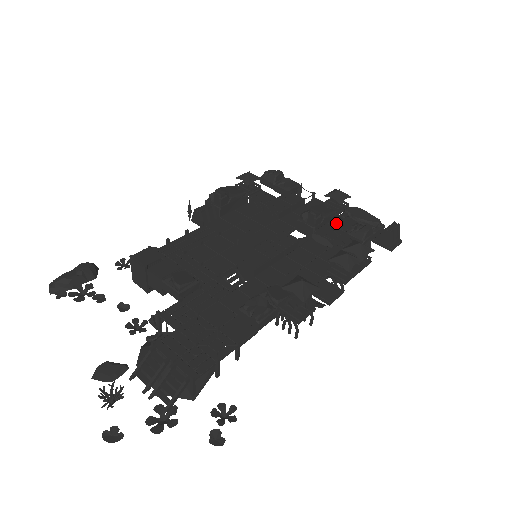
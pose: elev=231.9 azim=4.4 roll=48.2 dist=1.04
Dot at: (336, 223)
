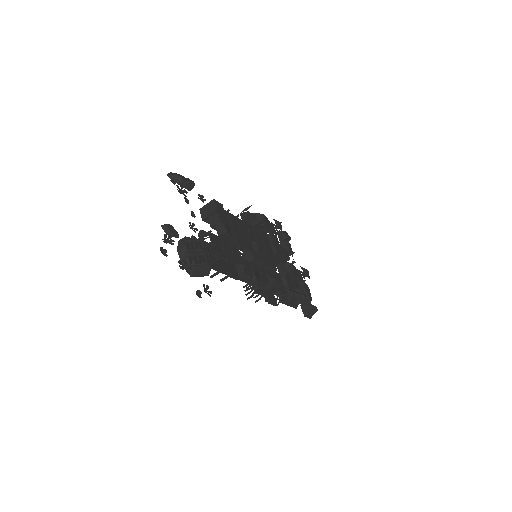
Dot at: (295, 282)
